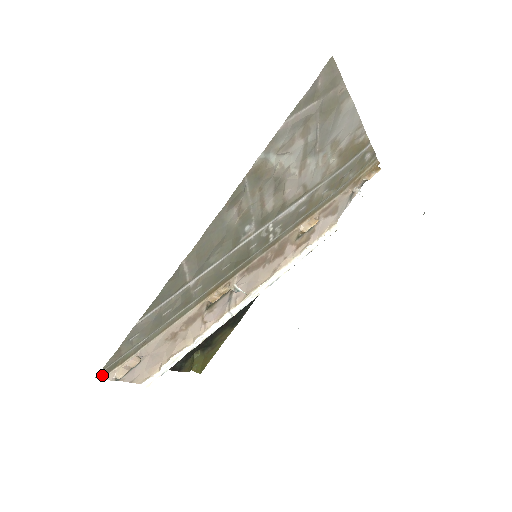
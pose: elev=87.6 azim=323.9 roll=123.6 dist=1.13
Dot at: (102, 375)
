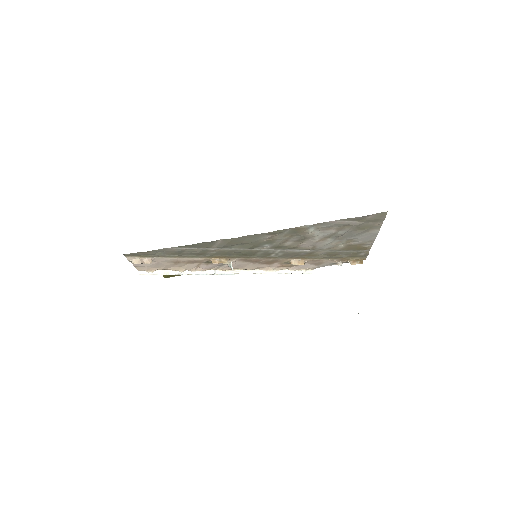
Dot at: (127, 255)
